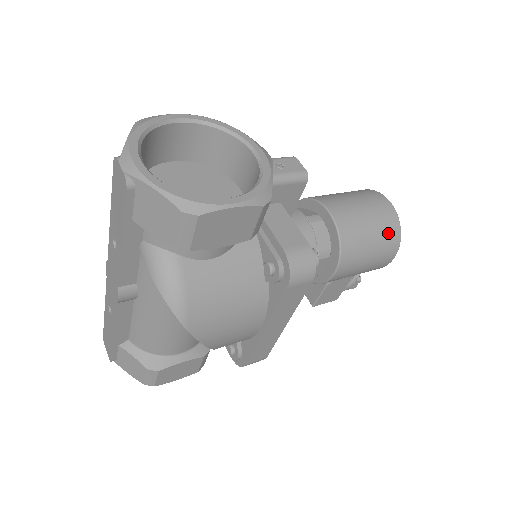
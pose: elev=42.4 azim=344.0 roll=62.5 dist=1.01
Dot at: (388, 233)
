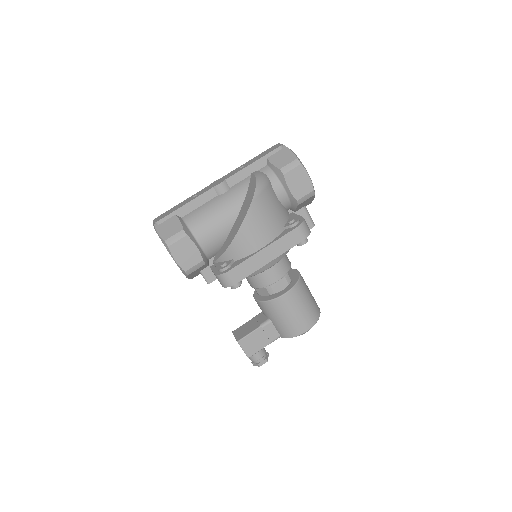
Dot at: (315, 309)
